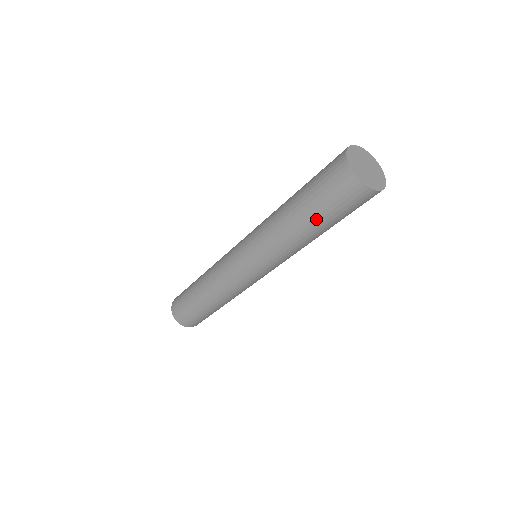
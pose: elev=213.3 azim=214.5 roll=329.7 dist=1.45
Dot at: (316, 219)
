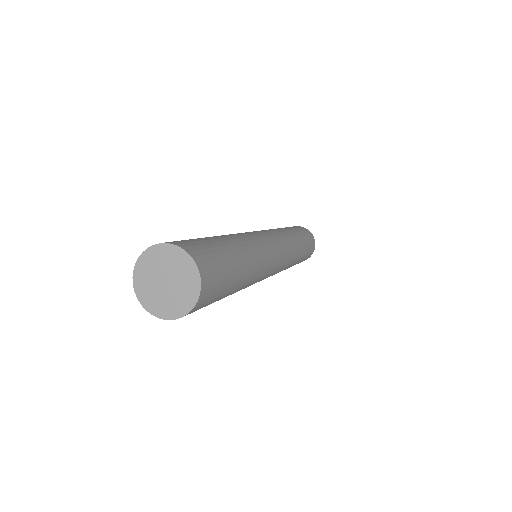
Dot at: occluded
